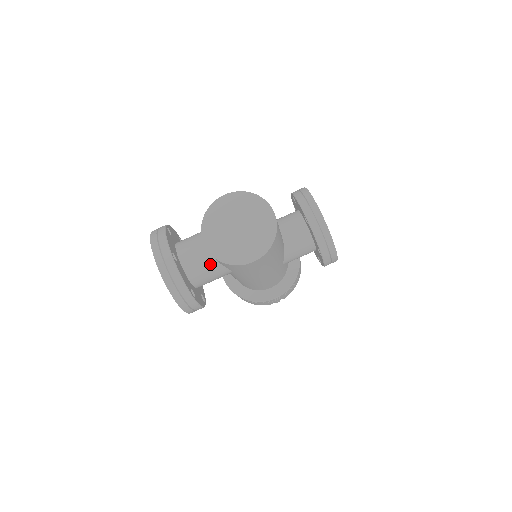
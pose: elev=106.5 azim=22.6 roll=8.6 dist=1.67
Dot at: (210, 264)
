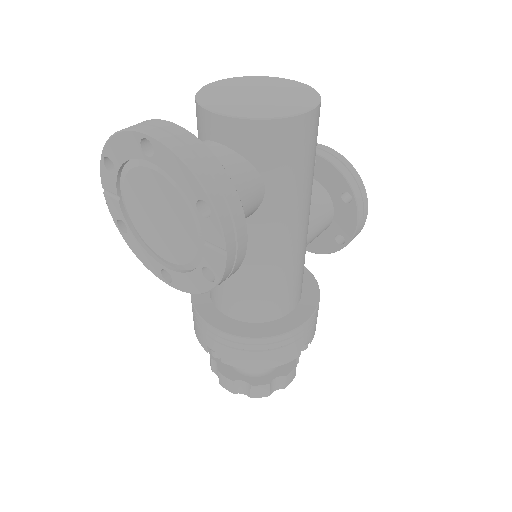
Dot at: (233, 161)
